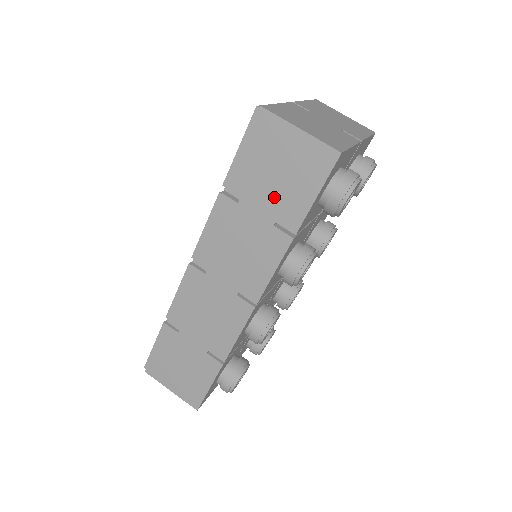
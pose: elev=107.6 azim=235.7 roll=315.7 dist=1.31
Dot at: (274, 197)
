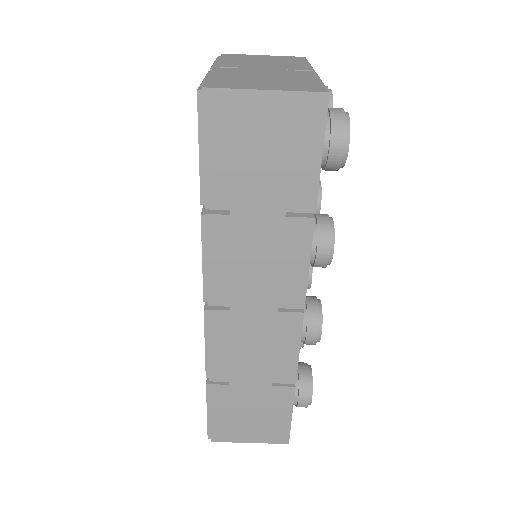
Dot at: (271, 185)
